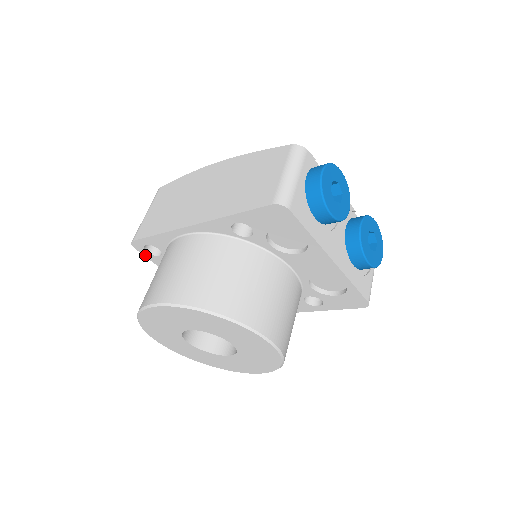
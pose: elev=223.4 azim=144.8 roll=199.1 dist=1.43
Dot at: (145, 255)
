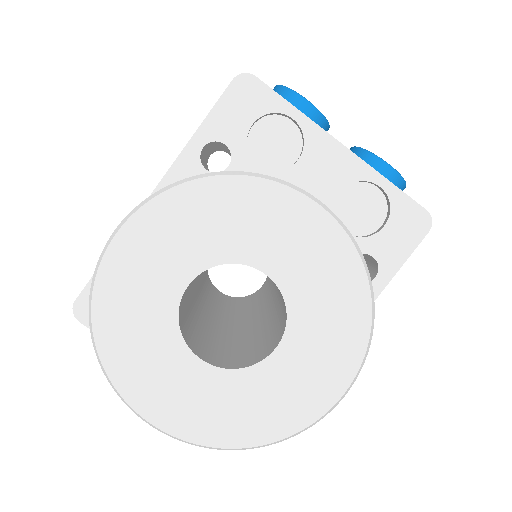
Dot at: occluded
